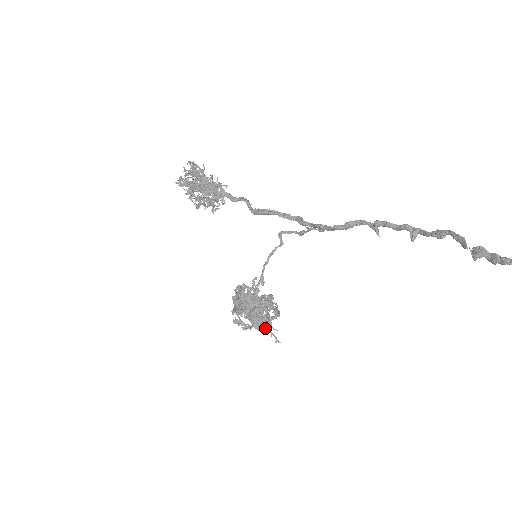
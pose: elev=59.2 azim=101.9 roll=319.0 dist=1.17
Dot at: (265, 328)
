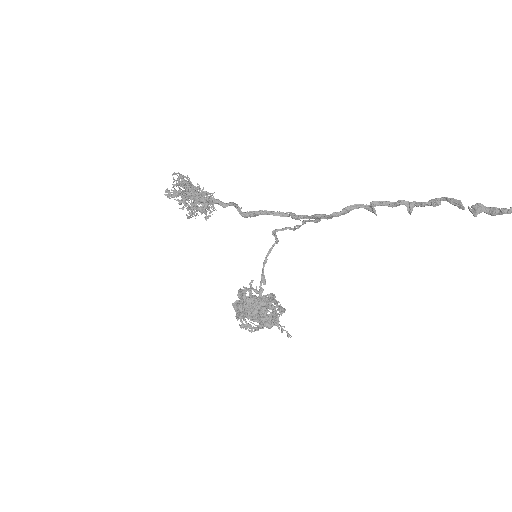
Dot at: (275, 325)
